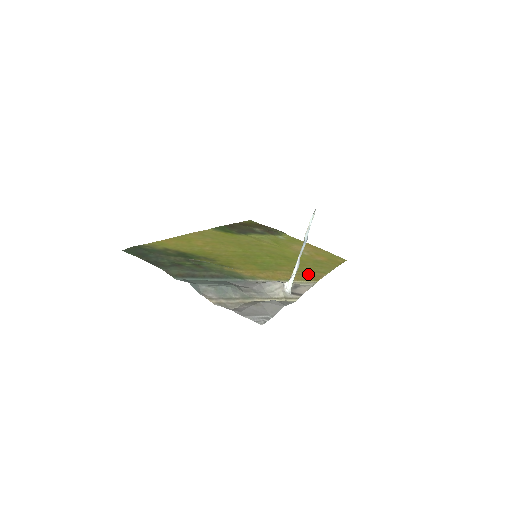
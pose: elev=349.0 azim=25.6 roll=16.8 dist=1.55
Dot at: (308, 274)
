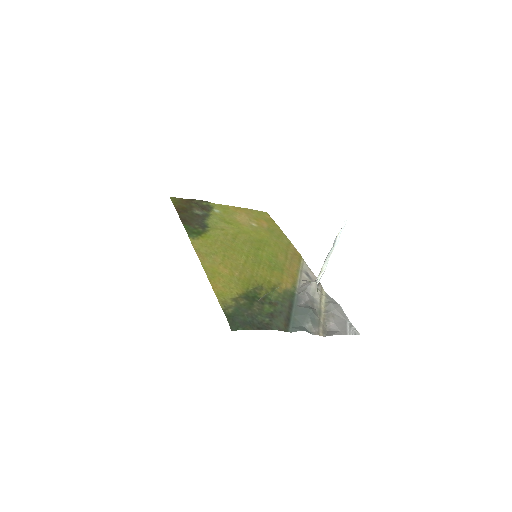
Dot at: (292, 253)
